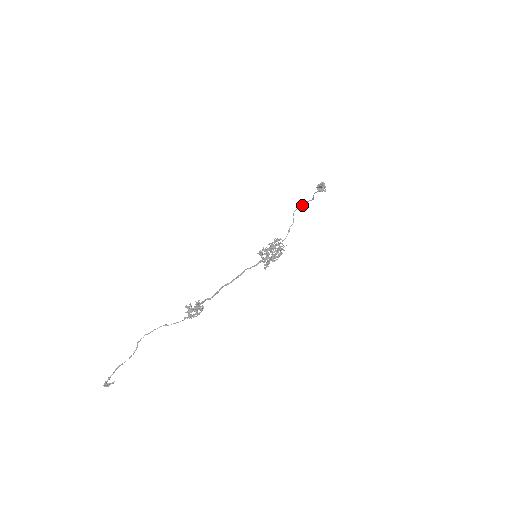
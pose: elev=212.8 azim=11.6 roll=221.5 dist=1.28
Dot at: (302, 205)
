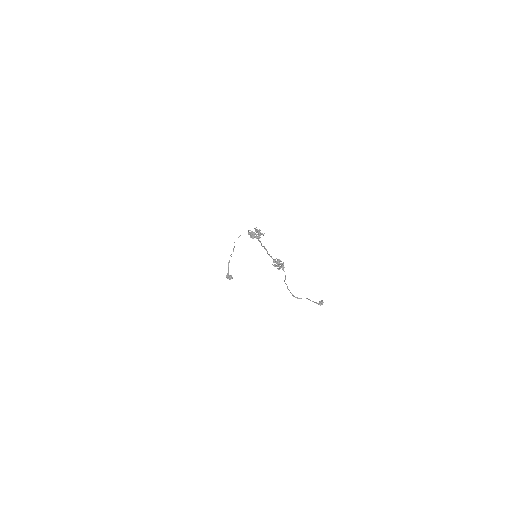
Dot at: occluded
